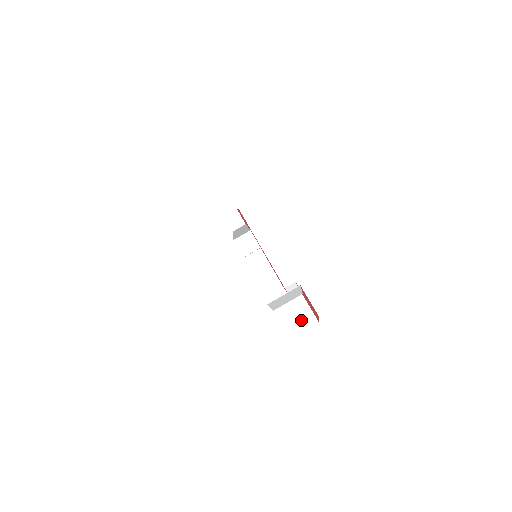
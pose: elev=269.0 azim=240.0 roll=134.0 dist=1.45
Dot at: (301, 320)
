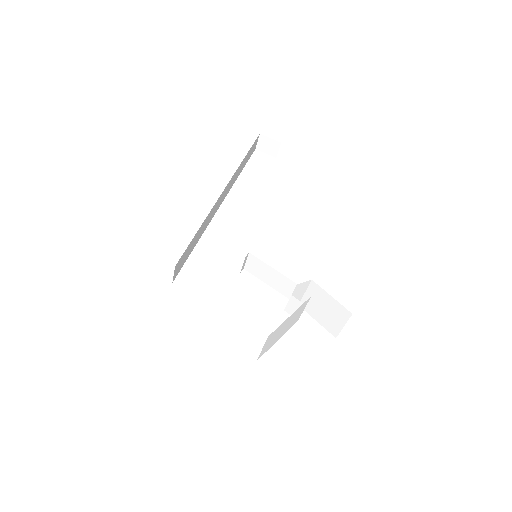
Dot at: (334, 316)
